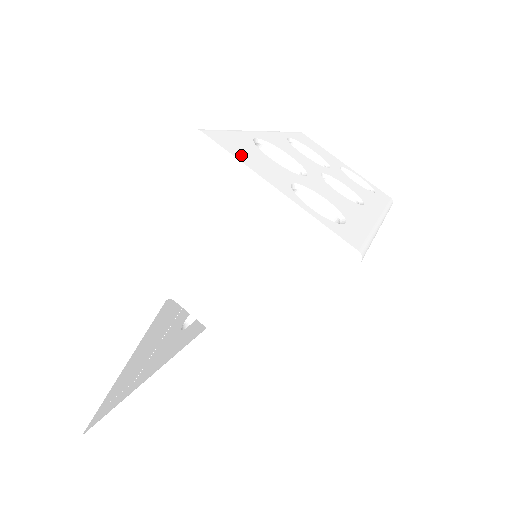
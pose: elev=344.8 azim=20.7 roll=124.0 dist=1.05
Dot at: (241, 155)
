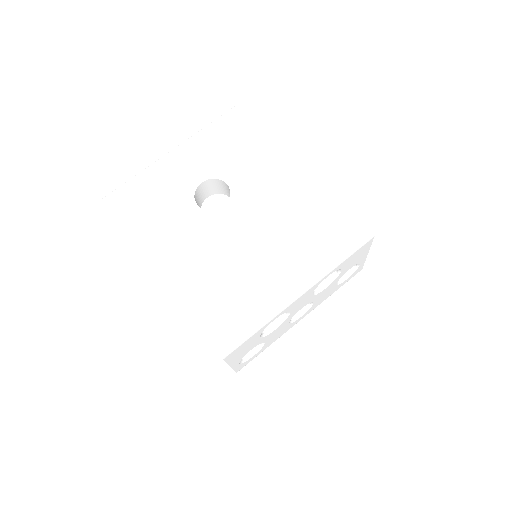
Dot at: (234, 357)
